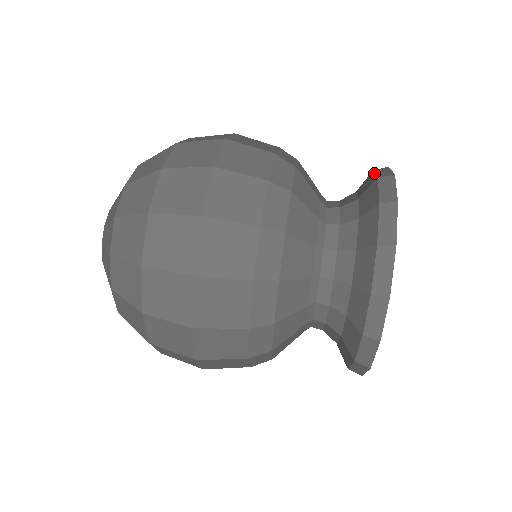
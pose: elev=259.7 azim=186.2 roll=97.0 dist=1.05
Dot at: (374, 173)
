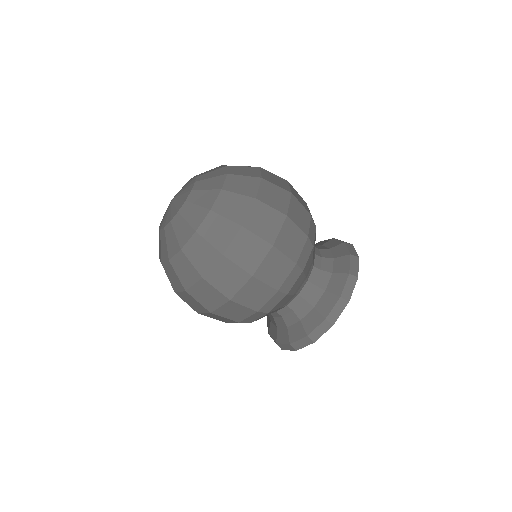
Dot at: (345, 282)
